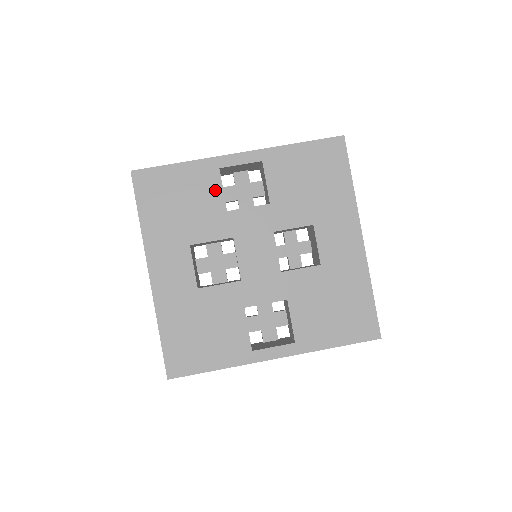
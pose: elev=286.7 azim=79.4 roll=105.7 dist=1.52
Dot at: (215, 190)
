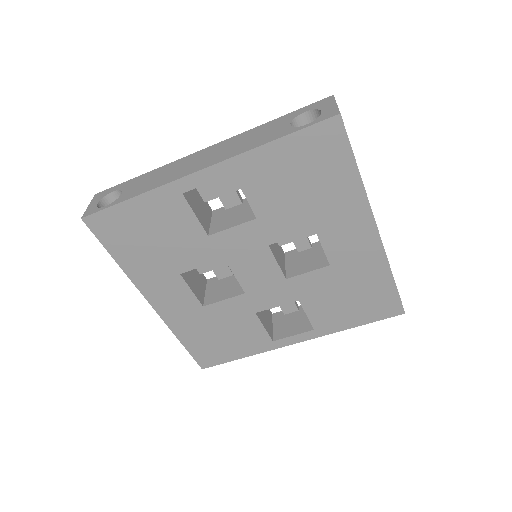
Dot at: (186, 218)
